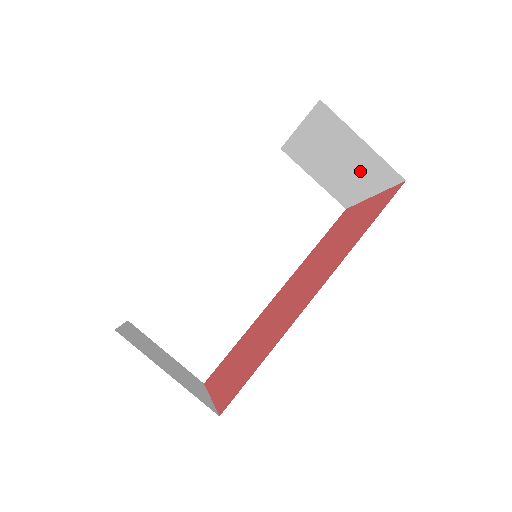
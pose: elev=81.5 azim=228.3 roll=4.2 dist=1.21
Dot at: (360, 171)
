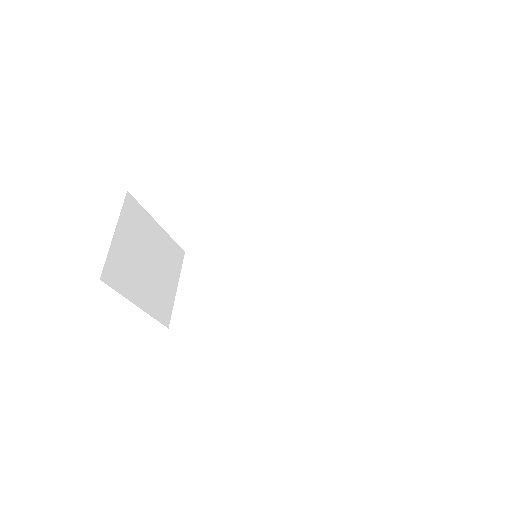
Dot at: occluded
